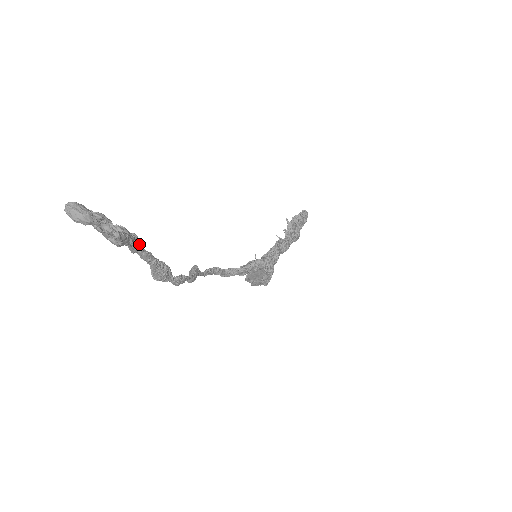
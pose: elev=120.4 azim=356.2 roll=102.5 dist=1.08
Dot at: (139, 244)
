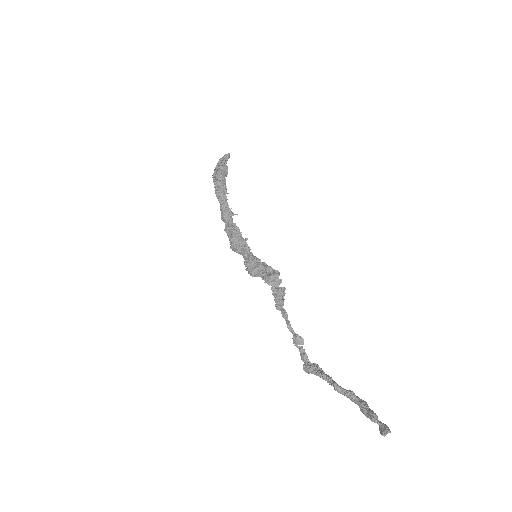
Dot at: (337, 384)
